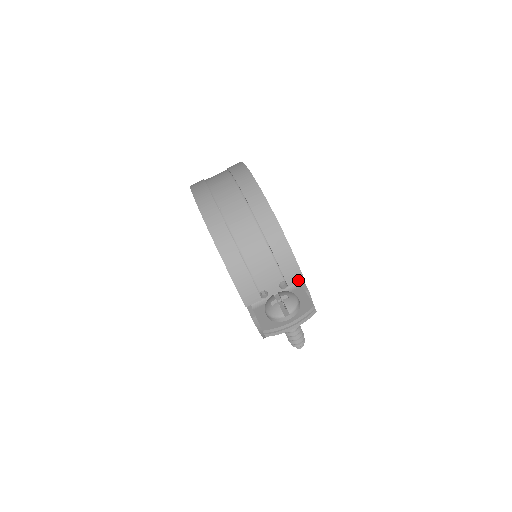
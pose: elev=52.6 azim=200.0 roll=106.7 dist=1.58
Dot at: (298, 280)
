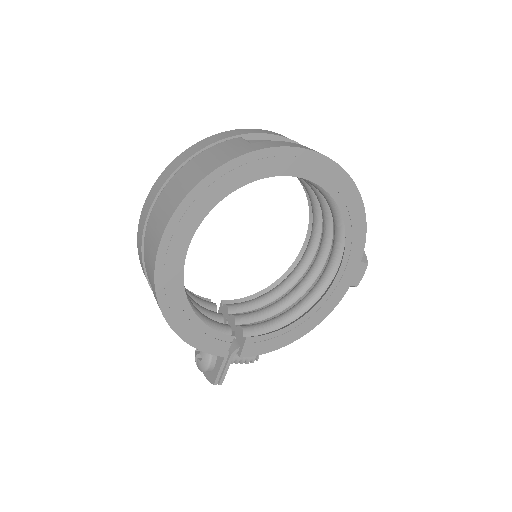
Dot at: occluded
